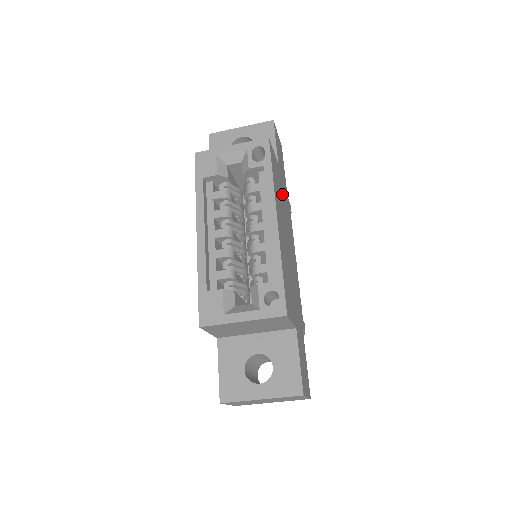
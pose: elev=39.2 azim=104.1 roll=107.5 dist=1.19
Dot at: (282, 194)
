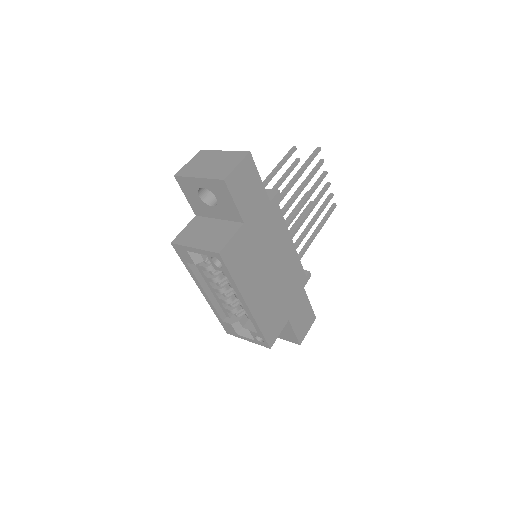
Dot at: (256, 240)
